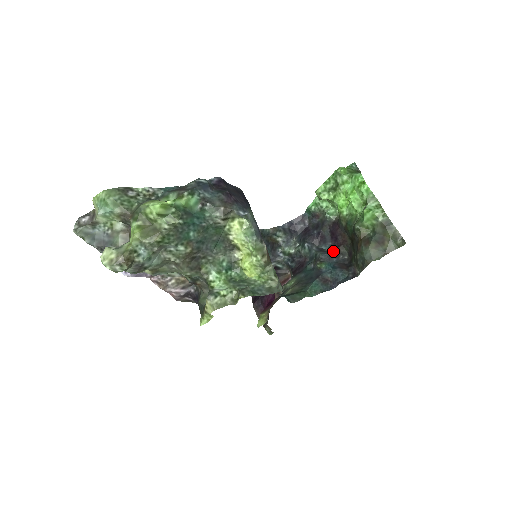
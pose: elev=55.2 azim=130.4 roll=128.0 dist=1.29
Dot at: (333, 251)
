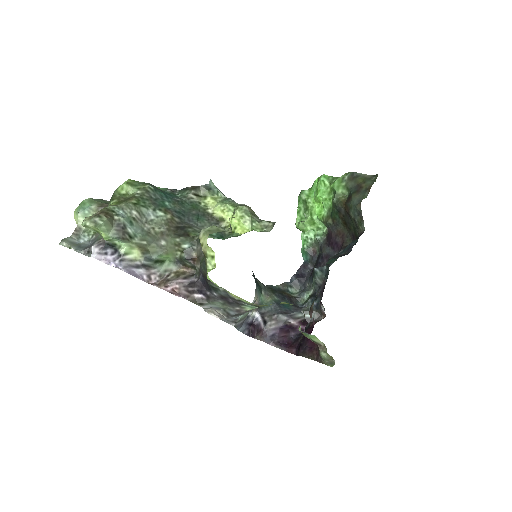
Dot at: occluded
